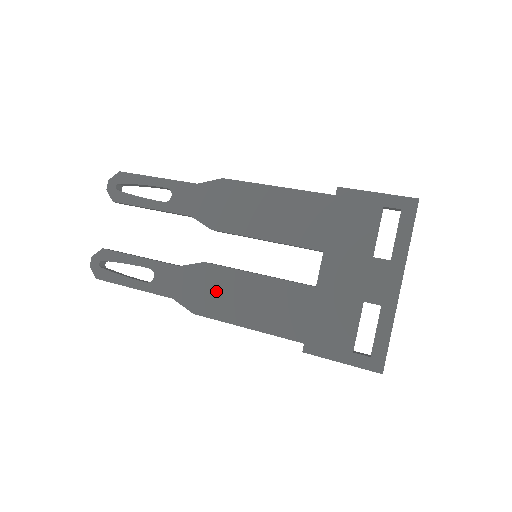
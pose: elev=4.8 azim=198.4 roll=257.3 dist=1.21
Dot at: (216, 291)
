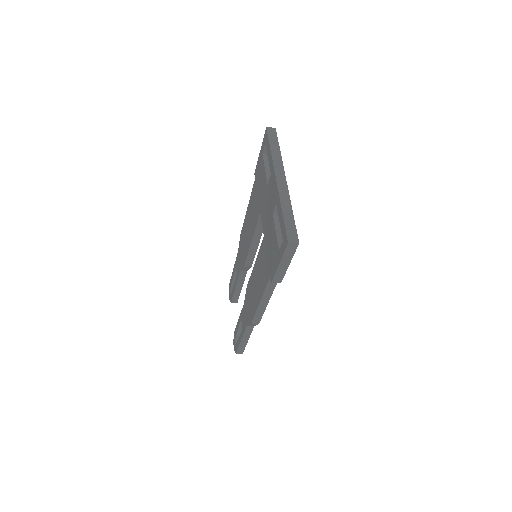
Dot at: (251, 298)
